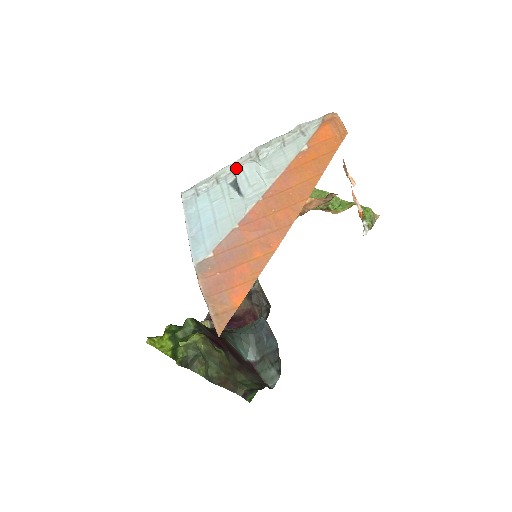
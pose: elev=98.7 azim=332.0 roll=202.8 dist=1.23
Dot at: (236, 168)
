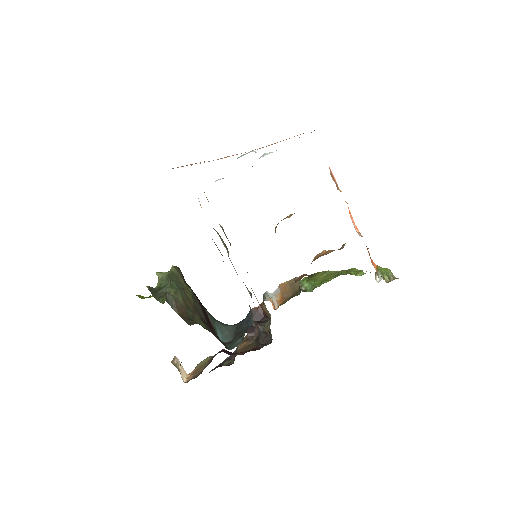
Dot at: (240, 156)
